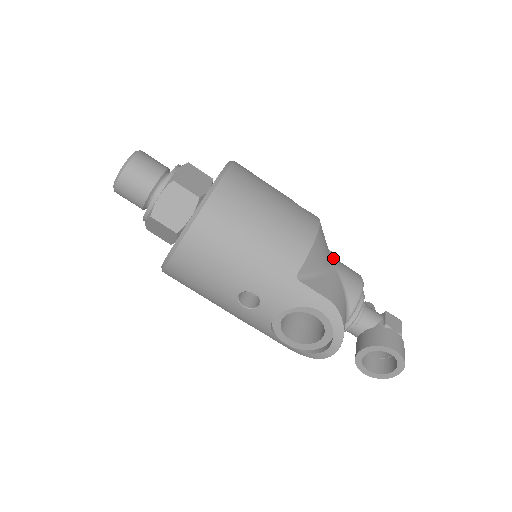
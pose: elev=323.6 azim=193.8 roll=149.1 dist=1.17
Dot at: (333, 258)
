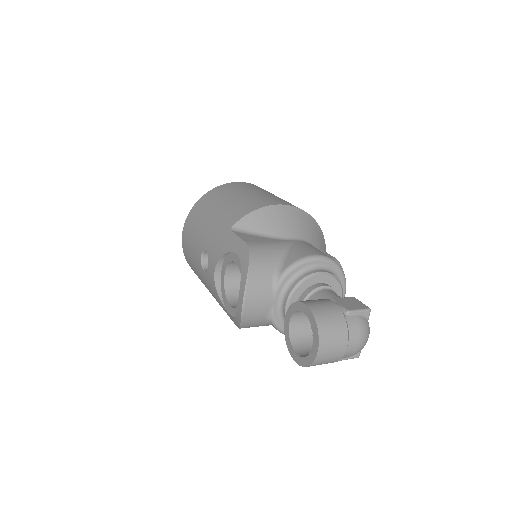
Dot at: (308, 243)
